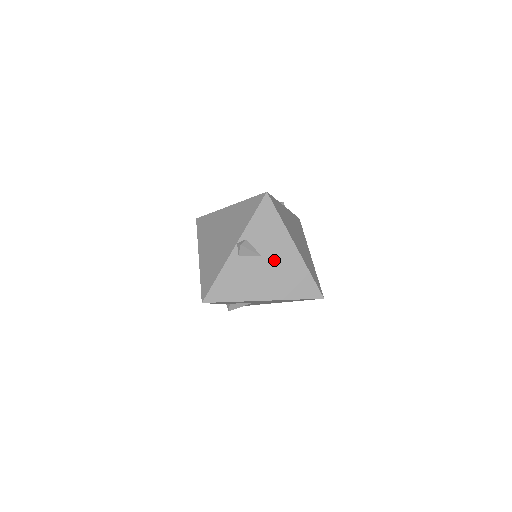
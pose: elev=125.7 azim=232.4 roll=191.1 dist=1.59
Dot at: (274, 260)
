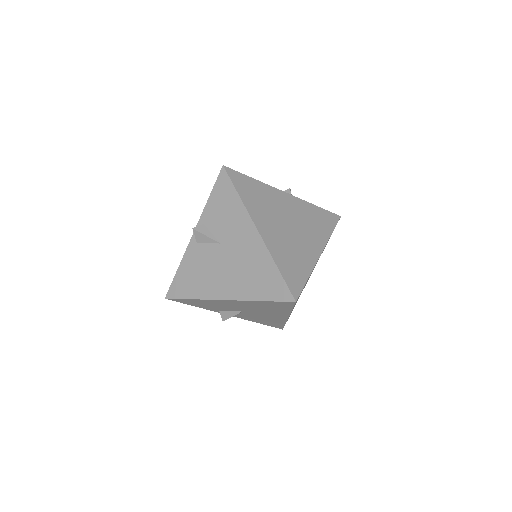
Dot at: (233, 248)
